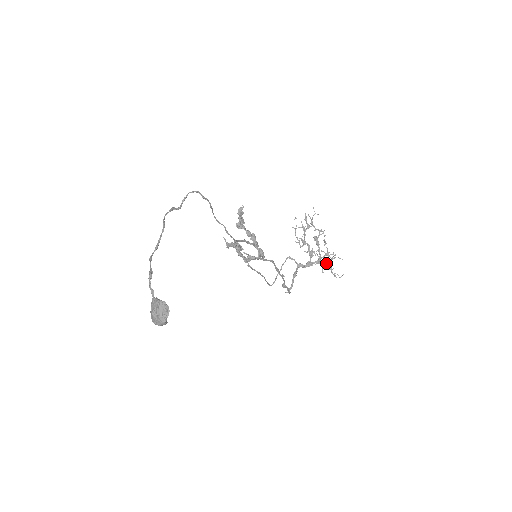
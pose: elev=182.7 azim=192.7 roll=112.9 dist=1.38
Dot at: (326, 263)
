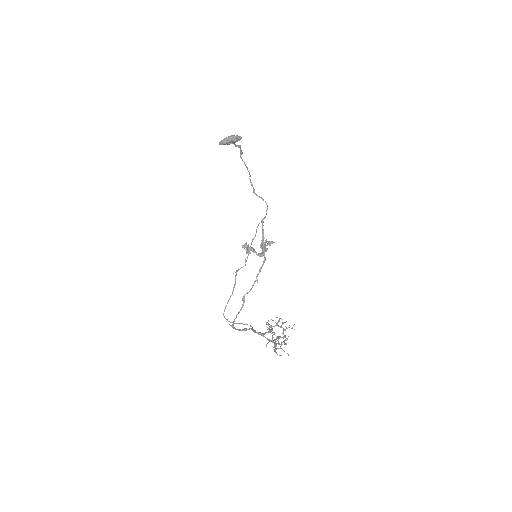
Dot at: occluded
